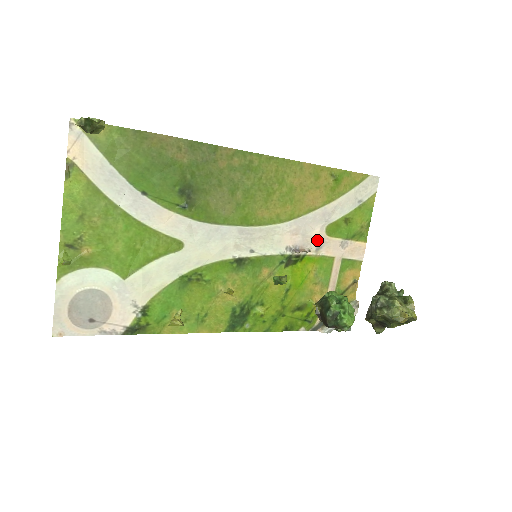
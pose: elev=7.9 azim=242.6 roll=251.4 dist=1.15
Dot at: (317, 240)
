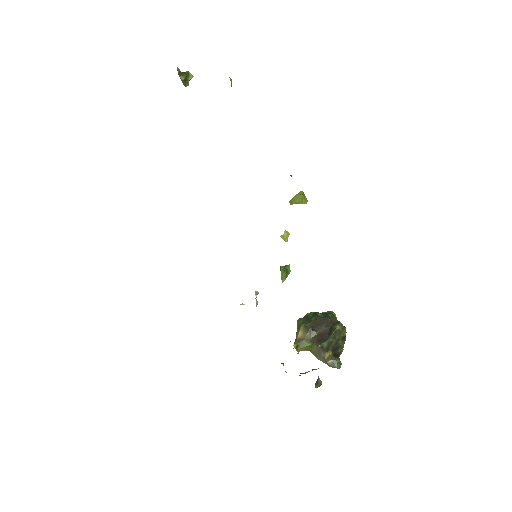
Dot at: occluded
